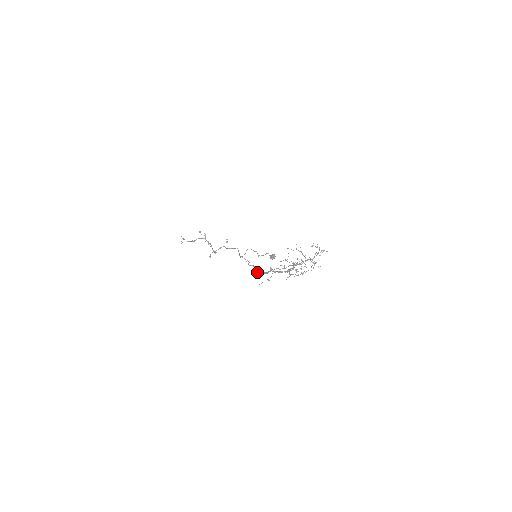
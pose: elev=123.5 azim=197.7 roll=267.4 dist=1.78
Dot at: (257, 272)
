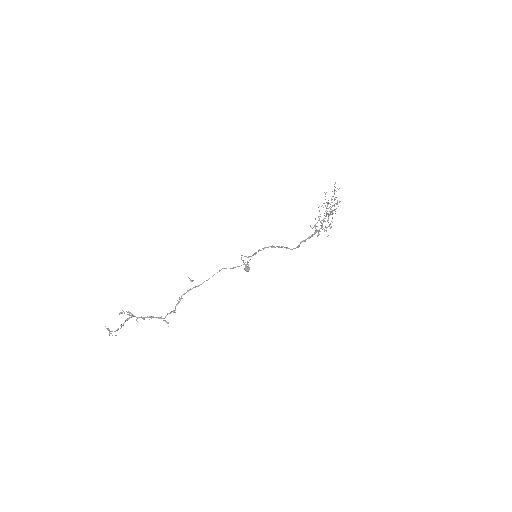
Dot at: (292, 249)
